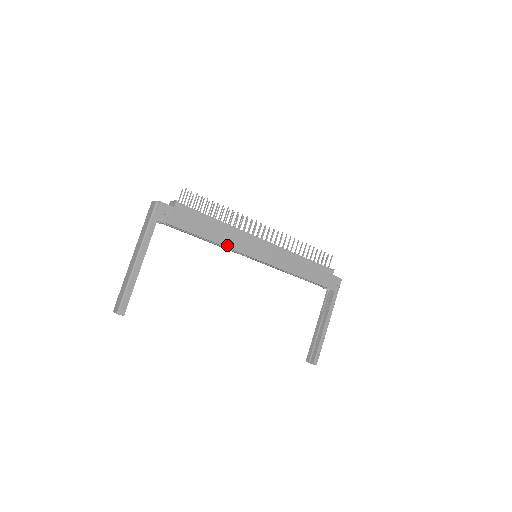
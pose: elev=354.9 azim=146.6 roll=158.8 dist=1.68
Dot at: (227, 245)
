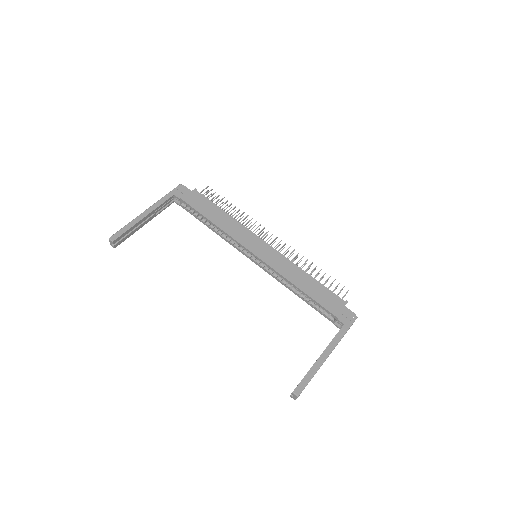
Dot at: (227, 231)
